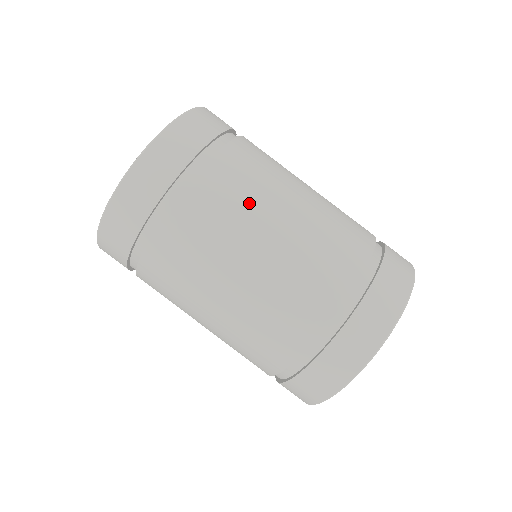
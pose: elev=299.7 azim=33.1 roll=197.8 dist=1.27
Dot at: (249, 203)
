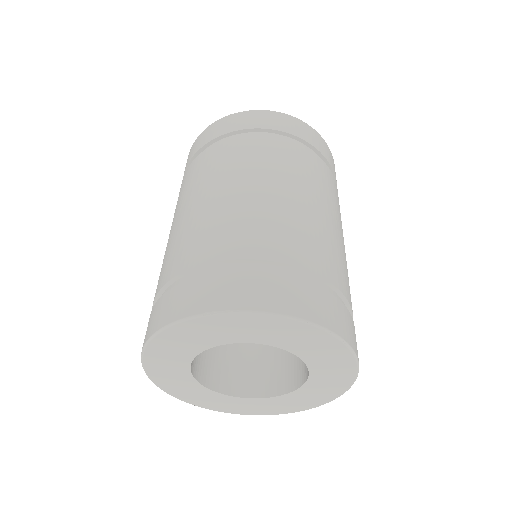
Dot at: (252, 165)
